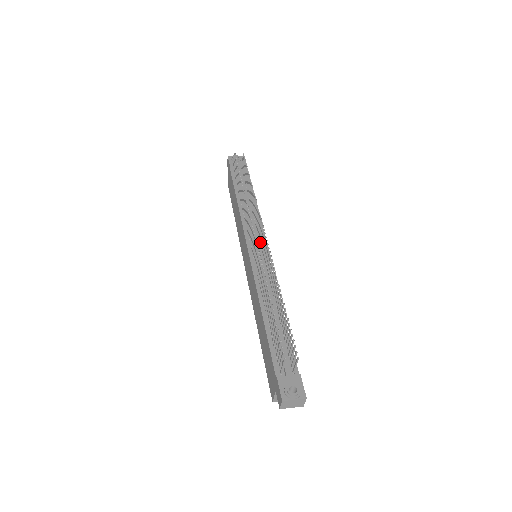
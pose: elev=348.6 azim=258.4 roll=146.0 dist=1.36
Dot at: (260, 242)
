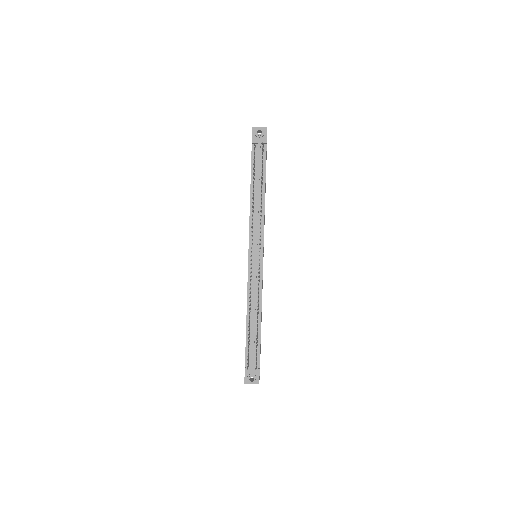
Dot at: (260, 248)
